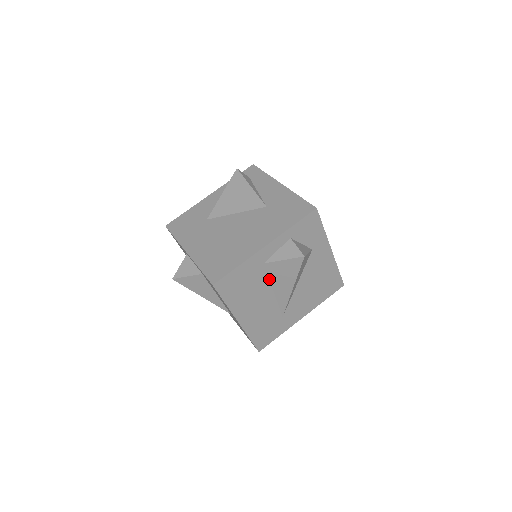
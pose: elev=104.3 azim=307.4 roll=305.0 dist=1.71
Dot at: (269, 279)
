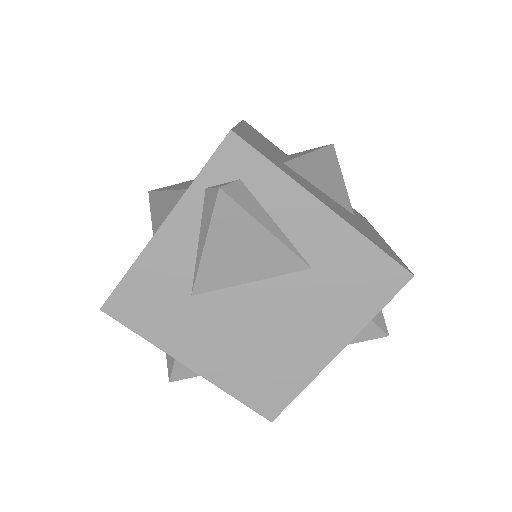
Dot at: occluded
